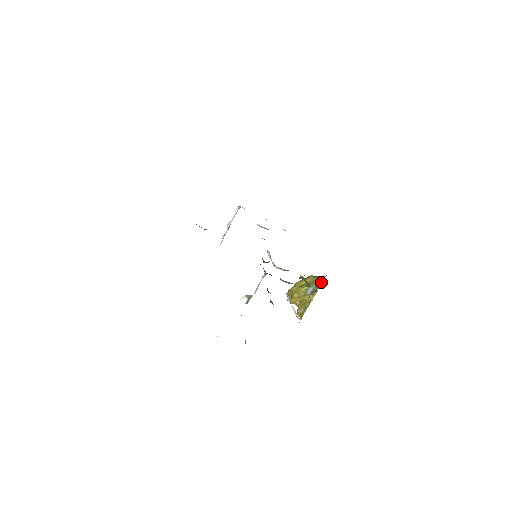
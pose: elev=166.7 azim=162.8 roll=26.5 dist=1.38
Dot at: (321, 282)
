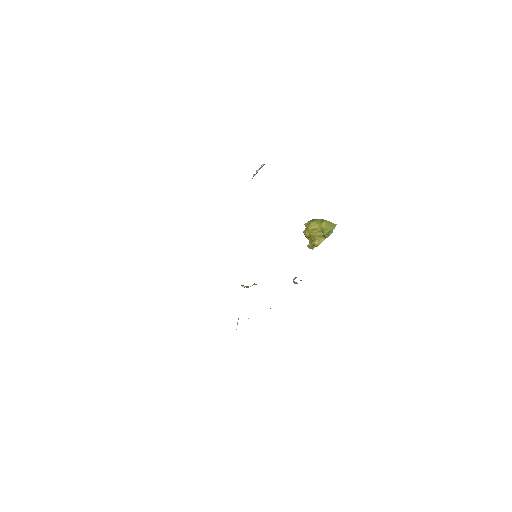
Dot at: (327, 236)
